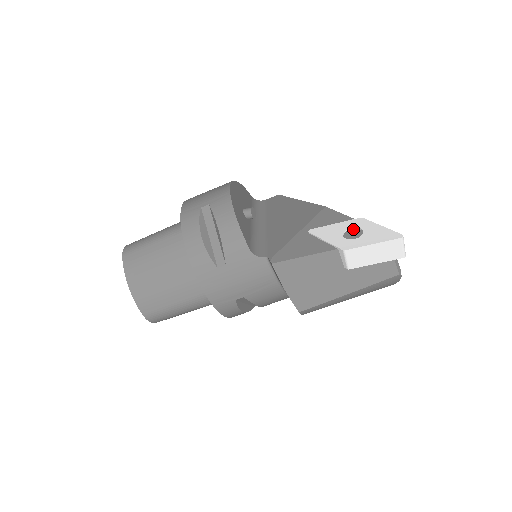
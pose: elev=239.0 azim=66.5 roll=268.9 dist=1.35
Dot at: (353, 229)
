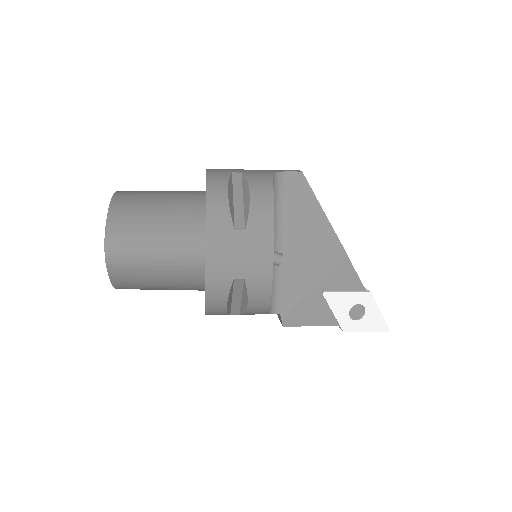
Dot at: (359, 305)
